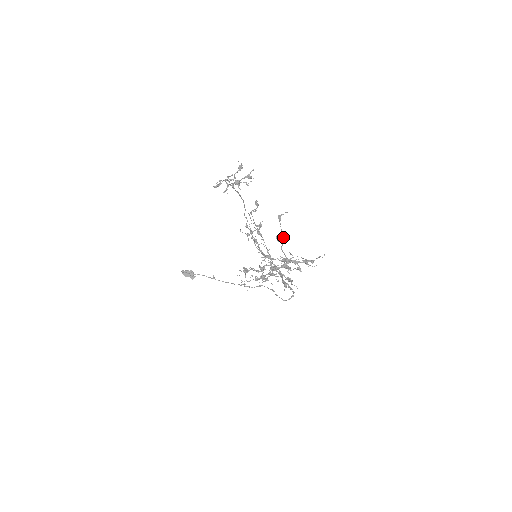
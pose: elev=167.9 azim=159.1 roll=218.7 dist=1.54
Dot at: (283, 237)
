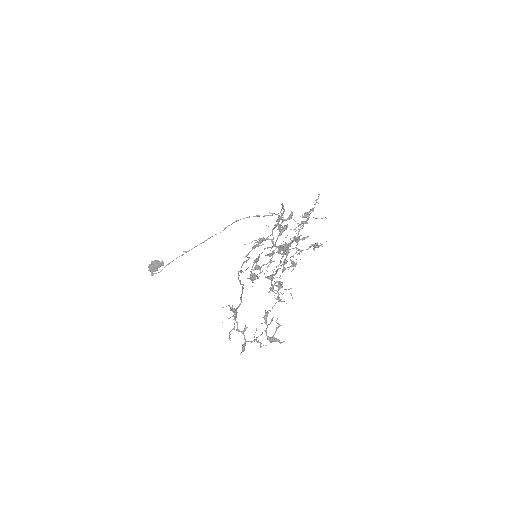
Dot at: (288, 246)
